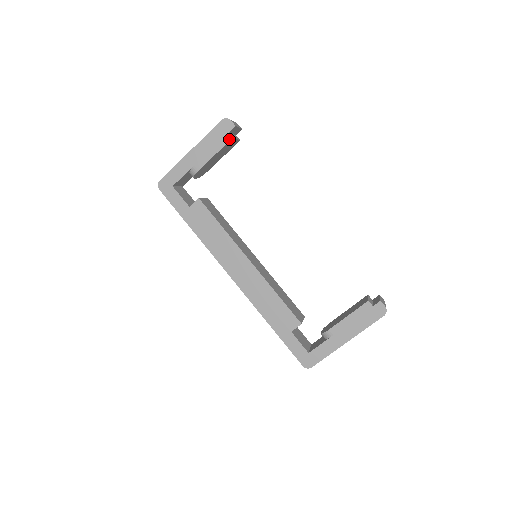
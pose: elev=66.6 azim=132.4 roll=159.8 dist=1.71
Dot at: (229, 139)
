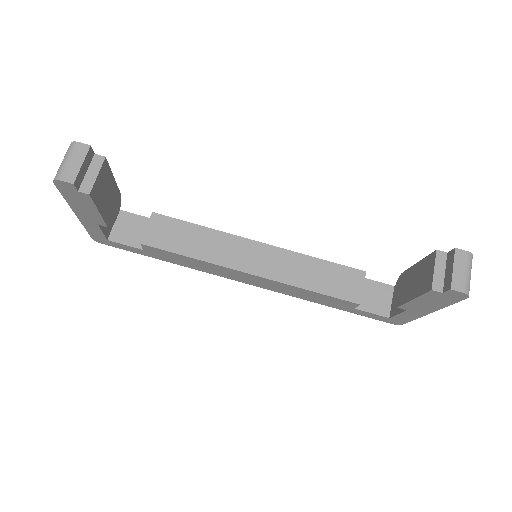
Dot at: (88, 197)
